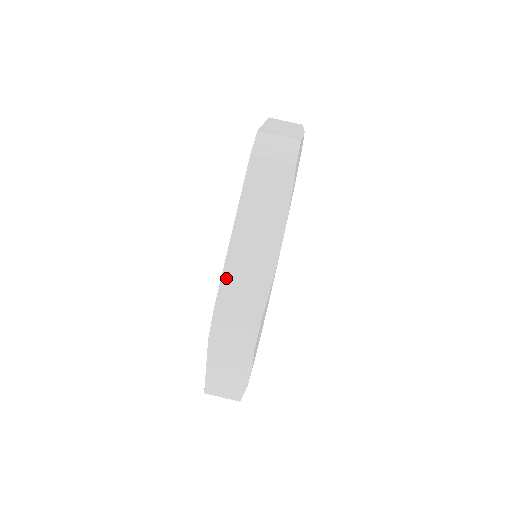
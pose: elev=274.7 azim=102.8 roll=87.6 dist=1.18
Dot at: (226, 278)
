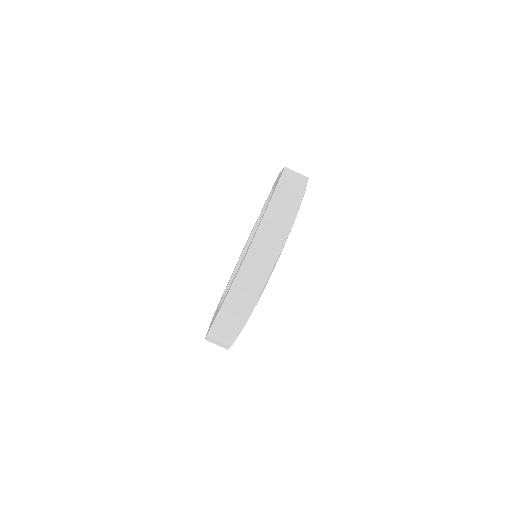
Dot at: (257, 238)
